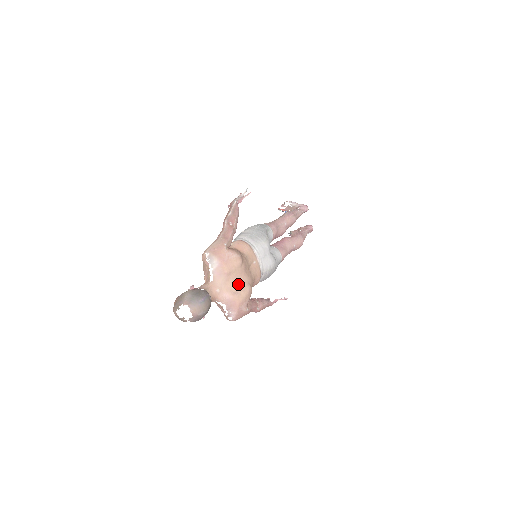
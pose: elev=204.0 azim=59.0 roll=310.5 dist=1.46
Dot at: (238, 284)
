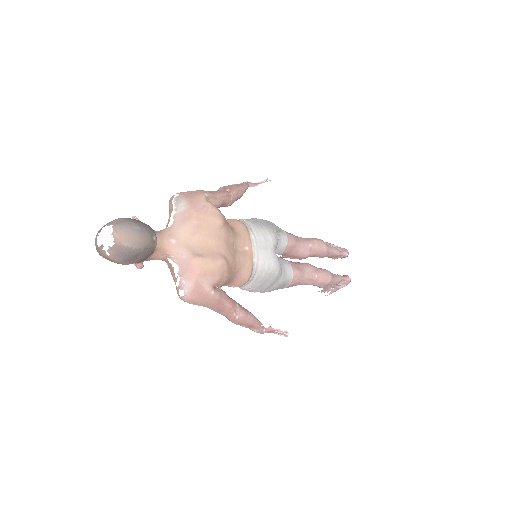
Dot at: (207, 248)
